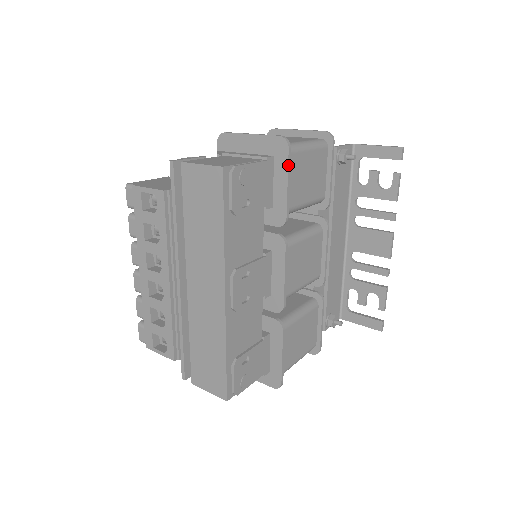
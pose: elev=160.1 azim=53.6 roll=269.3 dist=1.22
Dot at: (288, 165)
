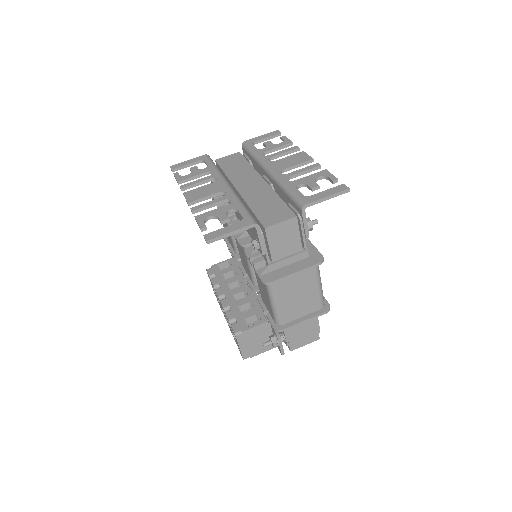
Dot at: (325, 300)
